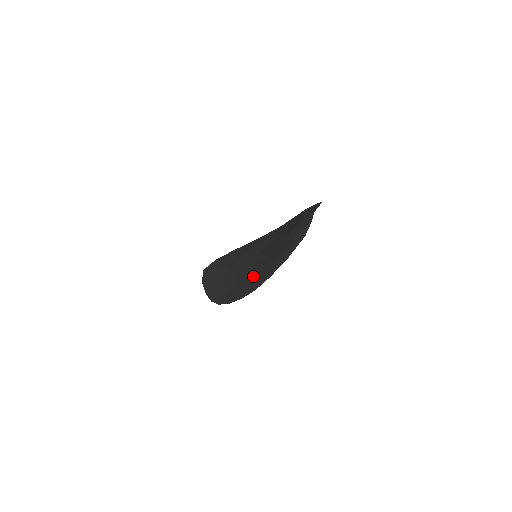
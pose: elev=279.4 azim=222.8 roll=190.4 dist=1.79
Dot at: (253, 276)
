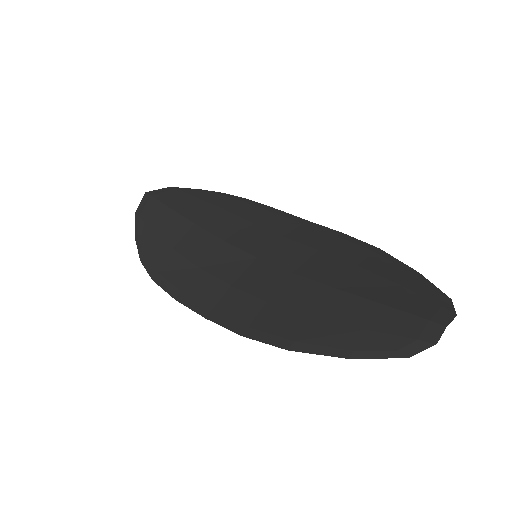
Dot at: (243, 298)
